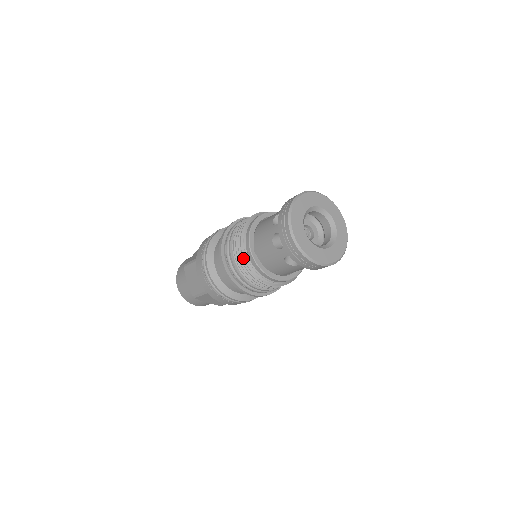
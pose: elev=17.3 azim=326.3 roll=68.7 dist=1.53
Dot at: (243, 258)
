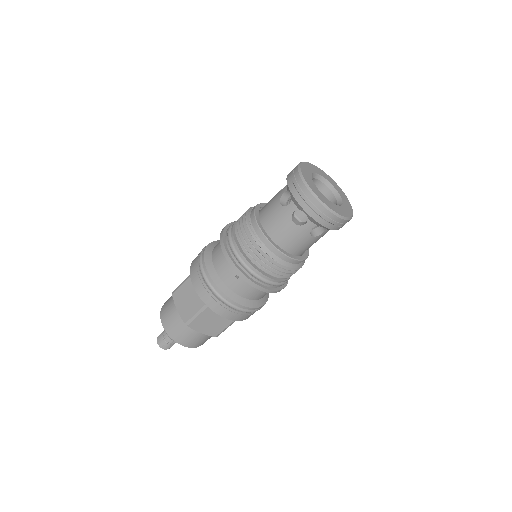
Dot at: (247, 210)
